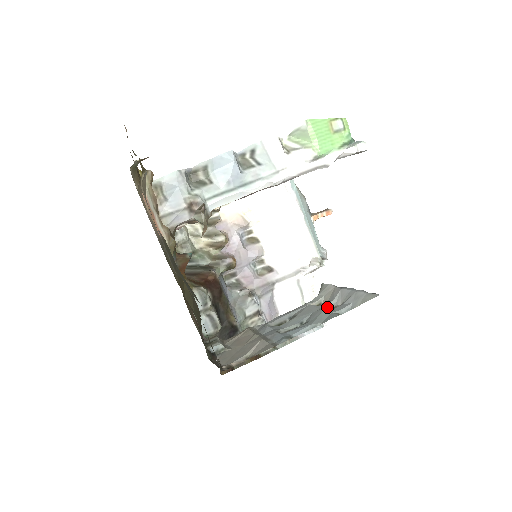
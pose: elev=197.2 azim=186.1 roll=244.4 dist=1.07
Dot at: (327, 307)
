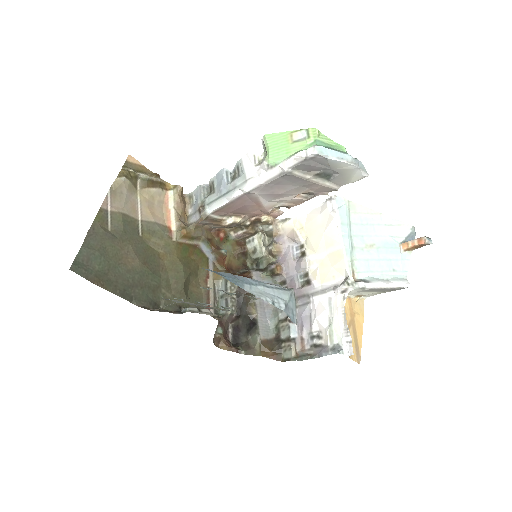
Dot at: occluded
